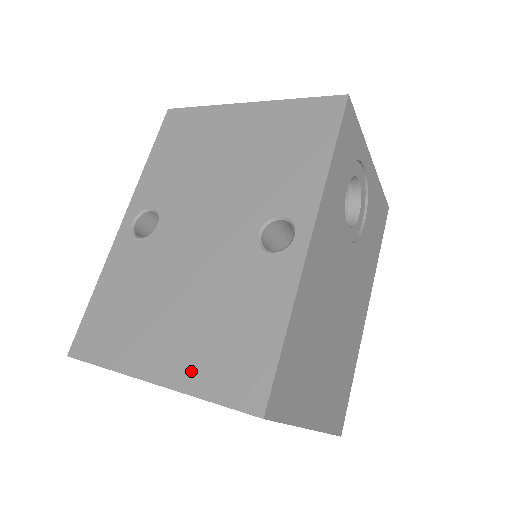
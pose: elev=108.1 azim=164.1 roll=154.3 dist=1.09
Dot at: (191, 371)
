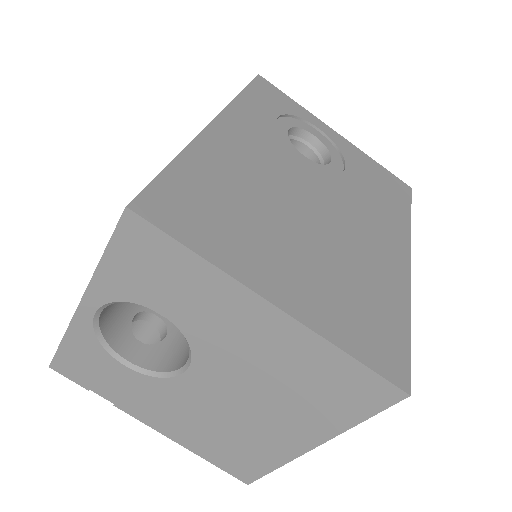
Dot at: occluded
